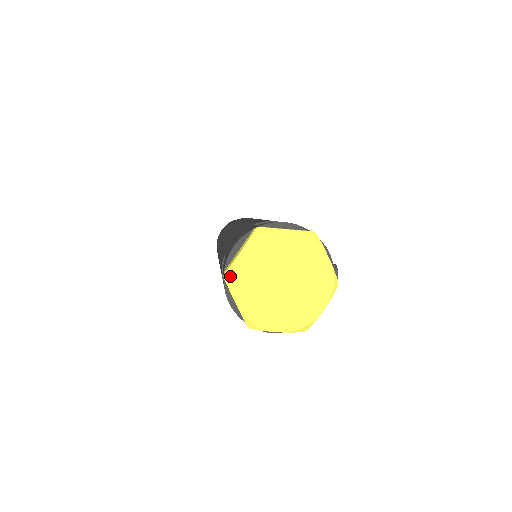
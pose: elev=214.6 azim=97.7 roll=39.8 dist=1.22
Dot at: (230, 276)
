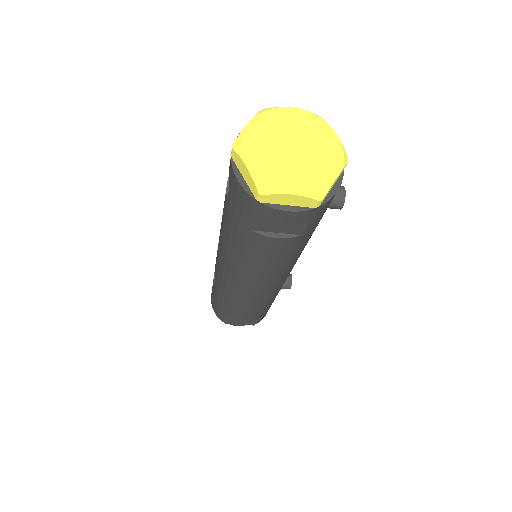
Dot at: (239, 142)
